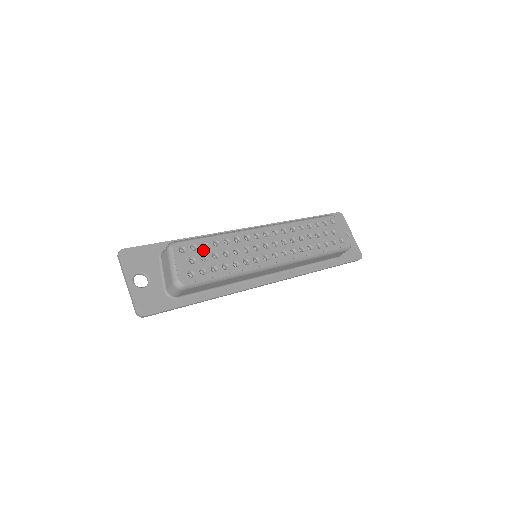
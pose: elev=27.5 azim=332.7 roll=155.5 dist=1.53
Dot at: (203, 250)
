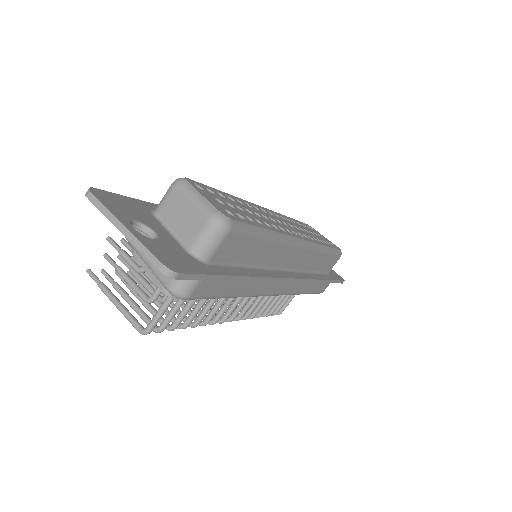
Dot at: (222, 198)
